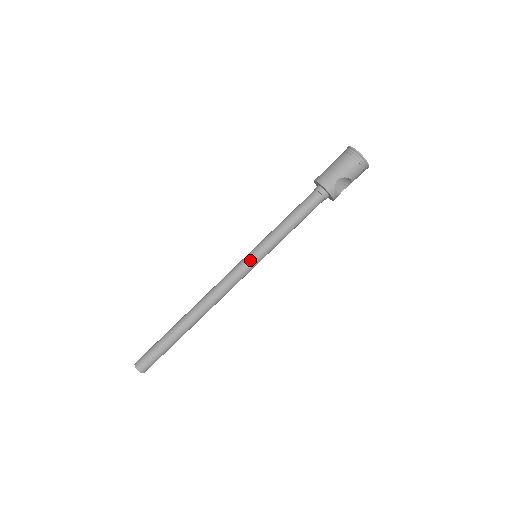
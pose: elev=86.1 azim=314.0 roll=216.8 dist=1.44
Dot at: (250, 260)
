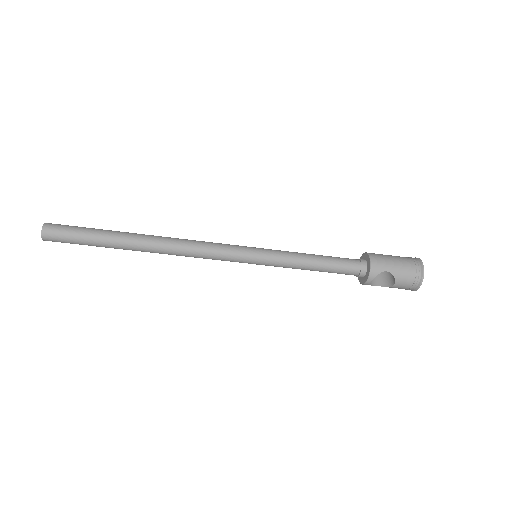
Dot at: (249, 253)
